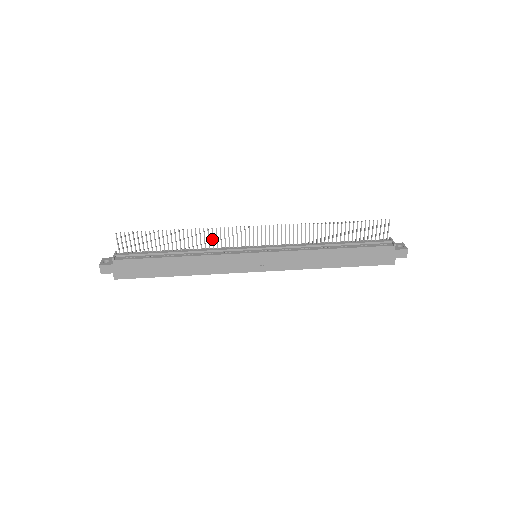
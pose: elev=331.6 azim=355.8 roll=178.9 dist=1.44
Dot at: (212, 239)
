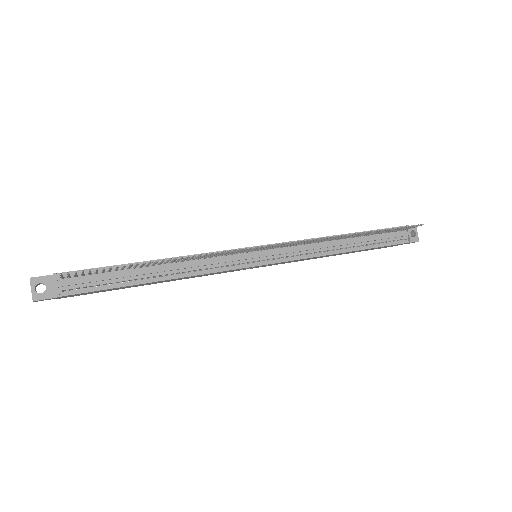
Dot at: (208, 256)
